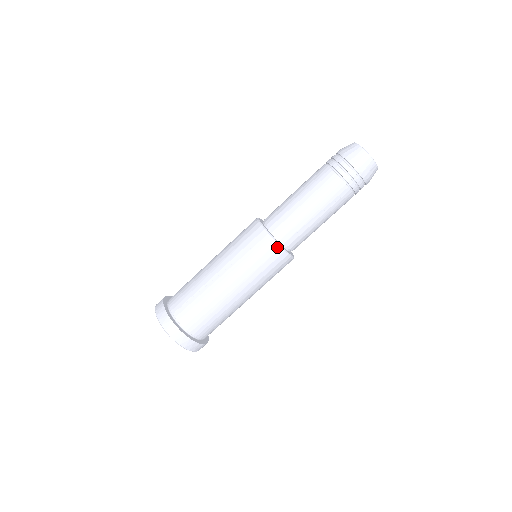
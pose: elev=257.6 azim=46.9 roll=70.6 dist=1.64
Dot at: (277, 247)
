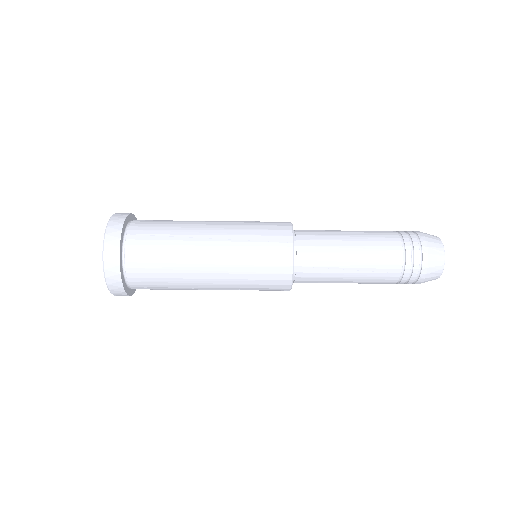
Dot at: (289, 263)
